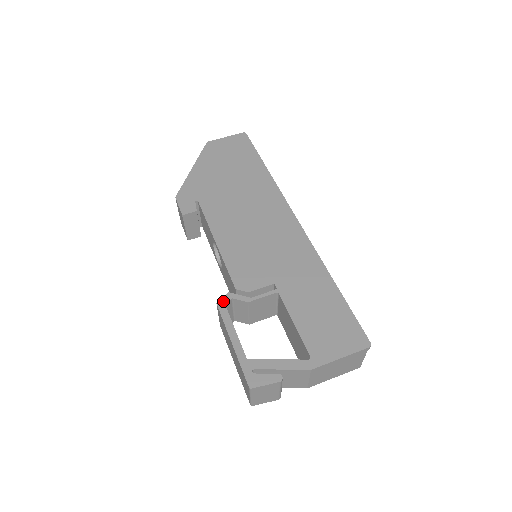
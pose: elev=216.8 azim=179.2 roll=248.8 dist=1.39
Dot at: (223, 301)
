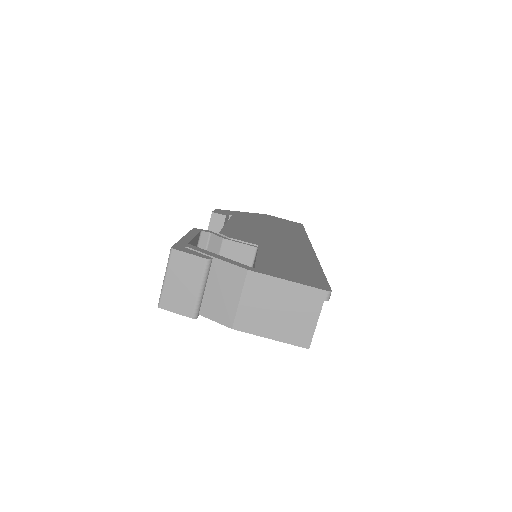
Dot at: (201, 230)
